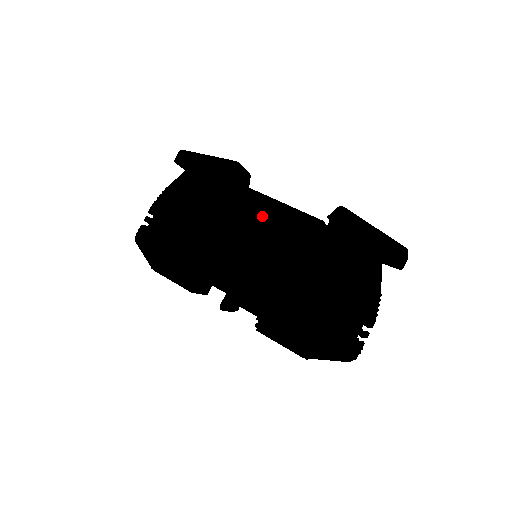
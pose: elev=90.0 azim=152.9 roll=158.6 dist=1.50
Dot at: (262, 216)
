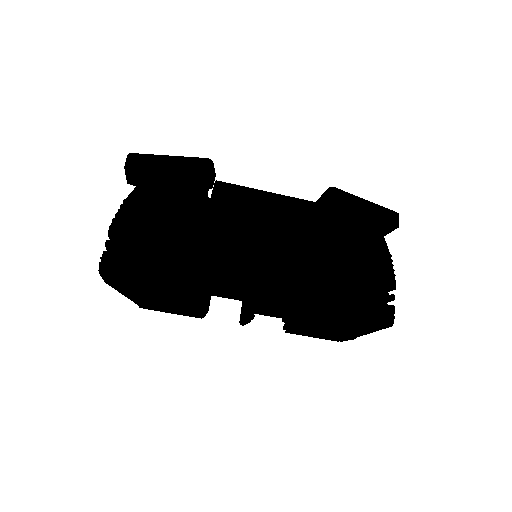
Dot at: (258, 210)
